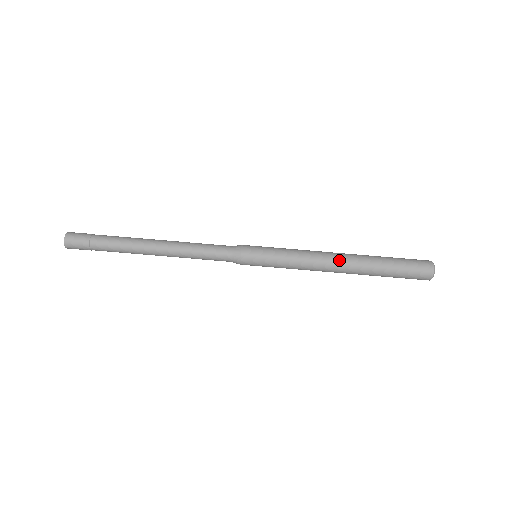
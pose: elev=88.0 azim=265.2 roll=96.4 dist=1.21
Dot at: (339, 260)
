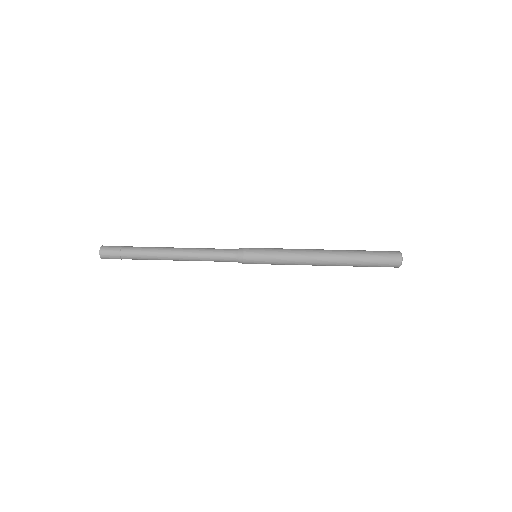
Dot at: (323, 250)
